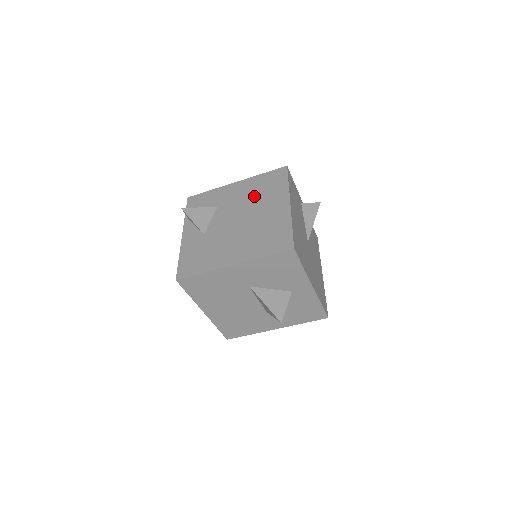
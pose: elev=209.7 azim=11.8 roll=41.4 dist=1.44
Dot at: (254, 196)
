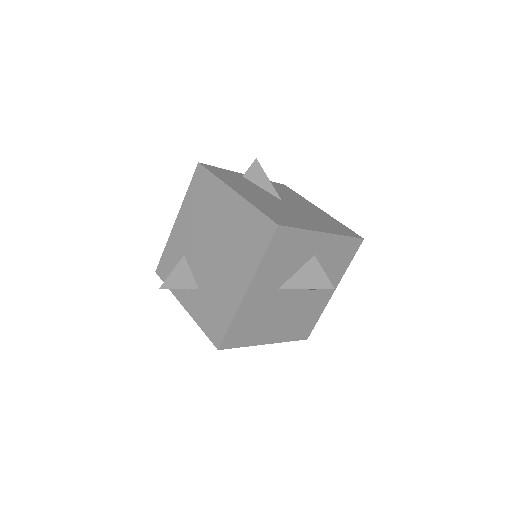
Dot at: (201, 216)
